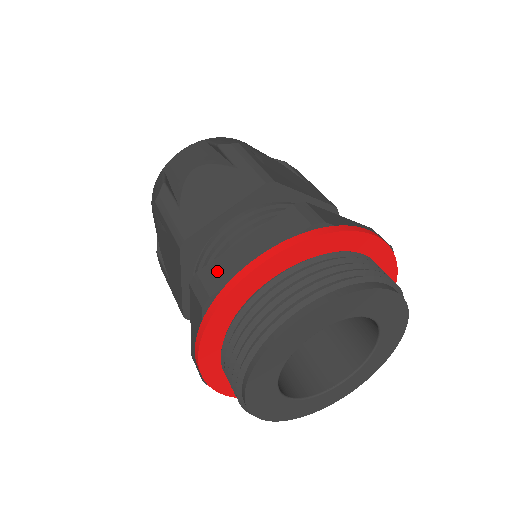
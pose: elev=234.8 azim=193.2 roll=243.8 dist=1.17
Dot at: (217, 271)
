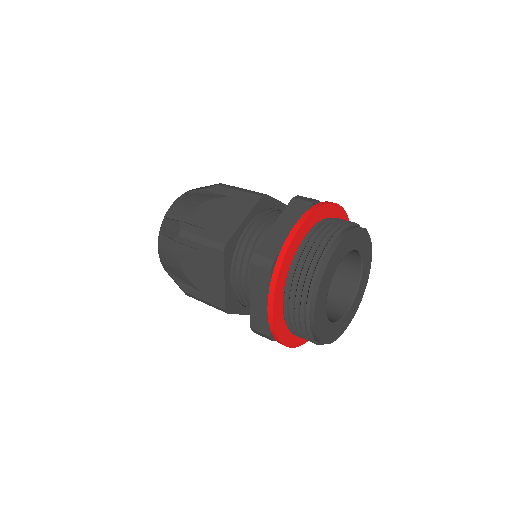
Dot at: (258, 322)
